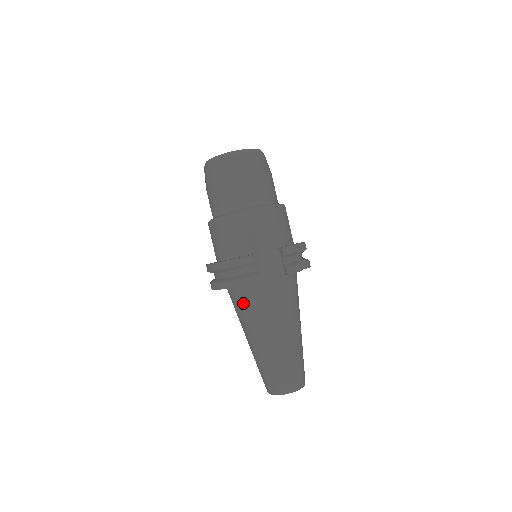
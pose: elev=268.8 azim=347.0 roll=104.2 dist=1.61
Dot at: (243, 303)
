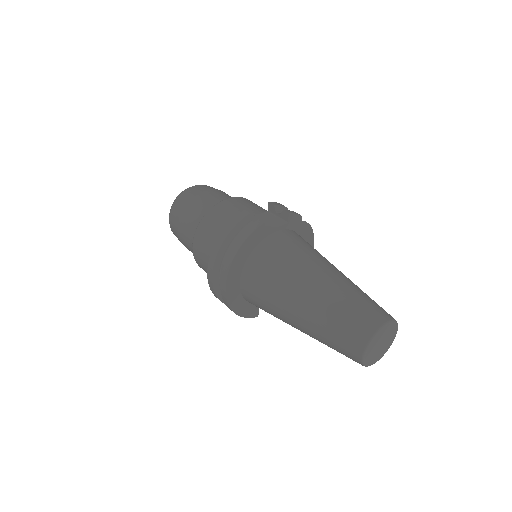
Dot at: (263, 270)
